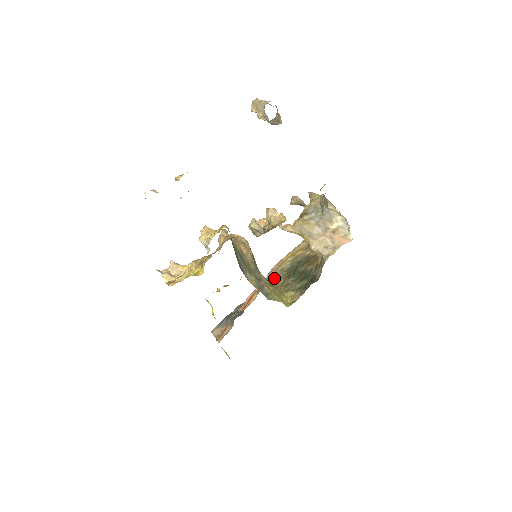
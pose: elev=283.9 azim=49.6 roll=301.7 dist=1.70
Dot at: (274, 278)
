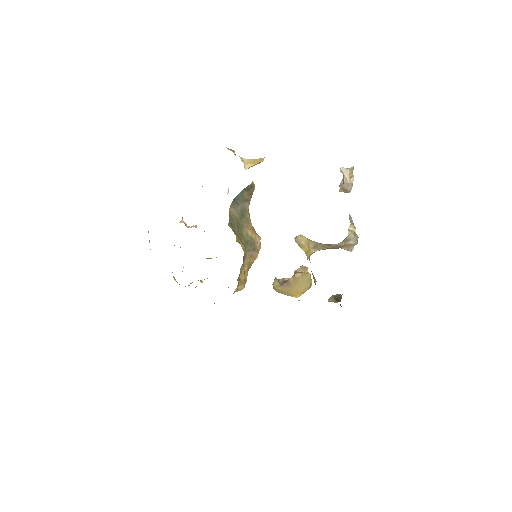
Dot at: occluded
